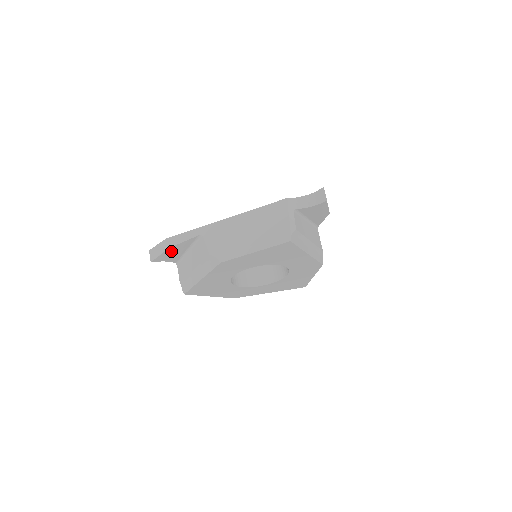
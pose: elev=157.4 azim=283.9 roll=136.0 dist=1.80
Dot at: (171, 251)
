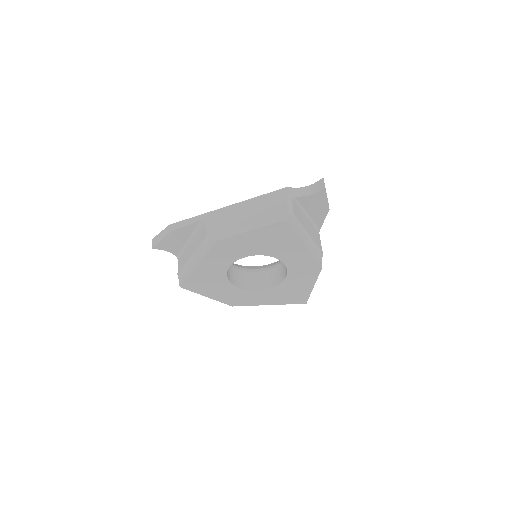
Dot at: (172, 237)
